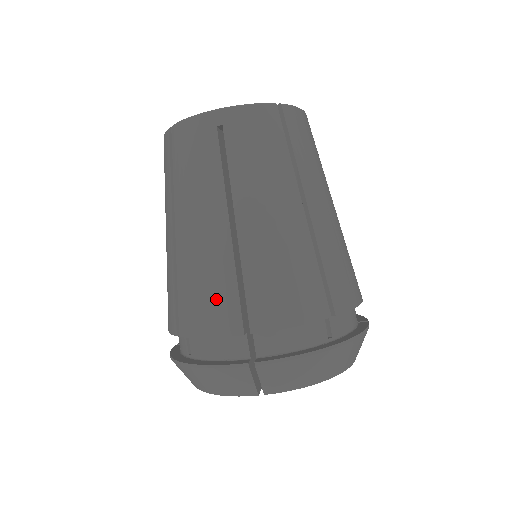
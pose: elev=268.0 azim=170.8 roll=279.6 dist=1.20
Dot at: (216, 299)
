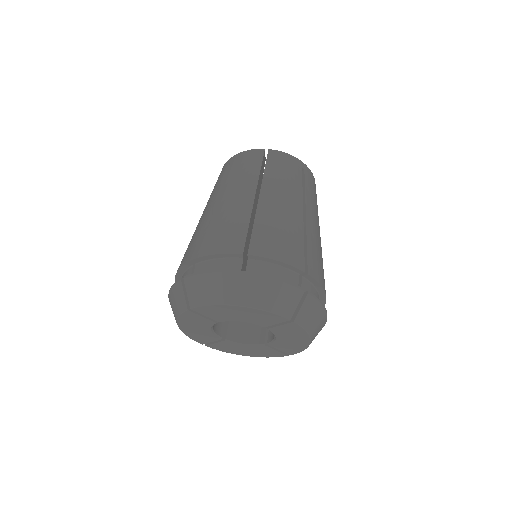
Dot at: (188, 248)
